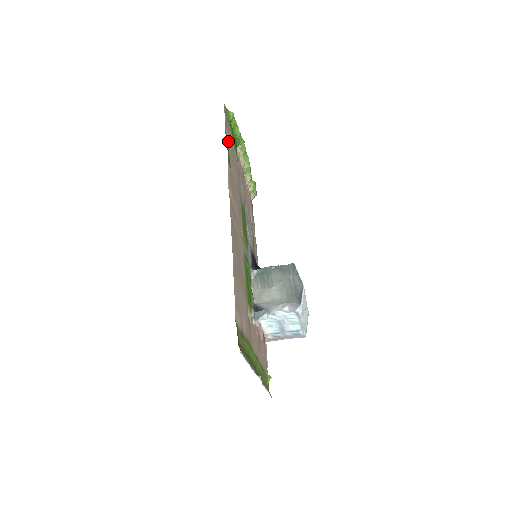
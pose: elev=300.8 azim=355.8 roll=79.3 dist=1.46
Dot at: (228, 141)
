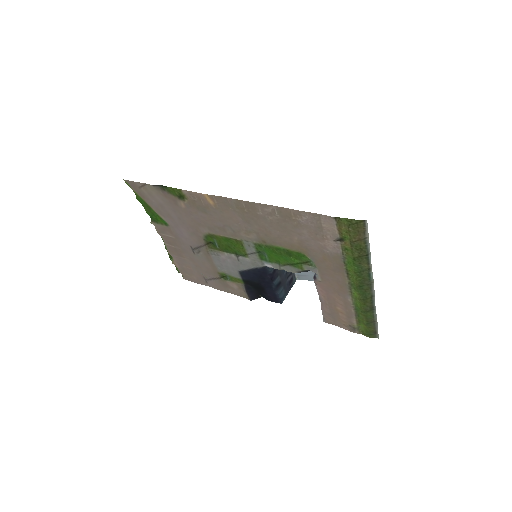
Dot at: (156, 194)
